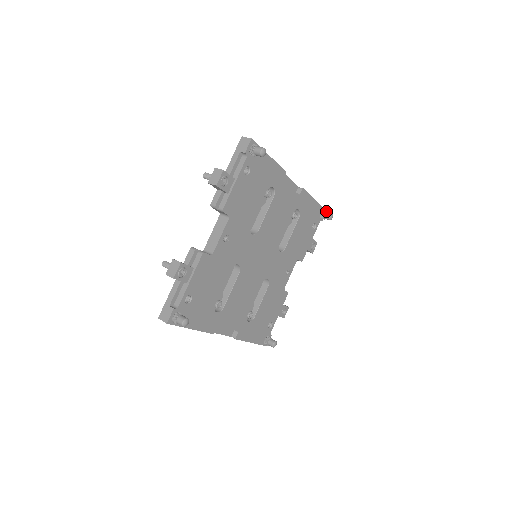
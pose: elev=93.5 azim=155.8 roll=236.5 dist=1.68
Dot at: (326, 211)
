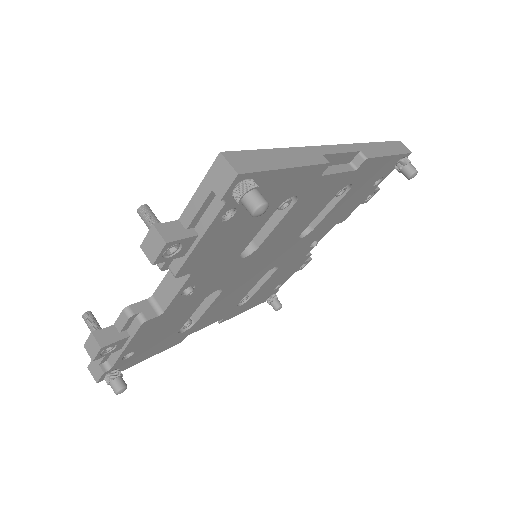
Dot at: (408, 162)
